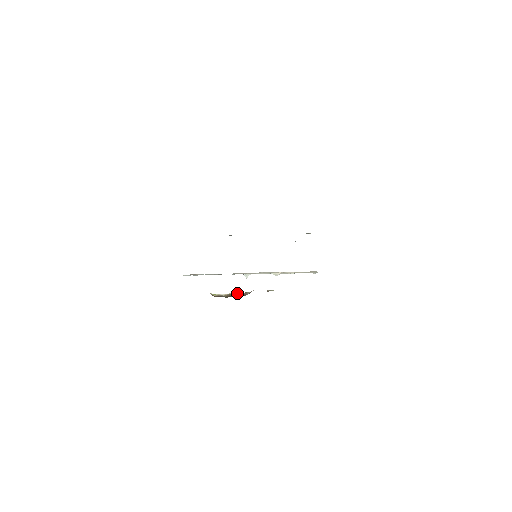
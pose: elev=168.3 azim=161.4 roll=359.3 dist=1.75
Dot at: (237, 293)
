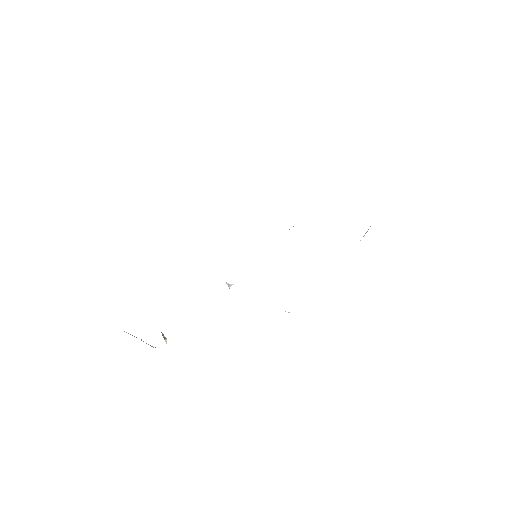
Dot at: (141, 340)
